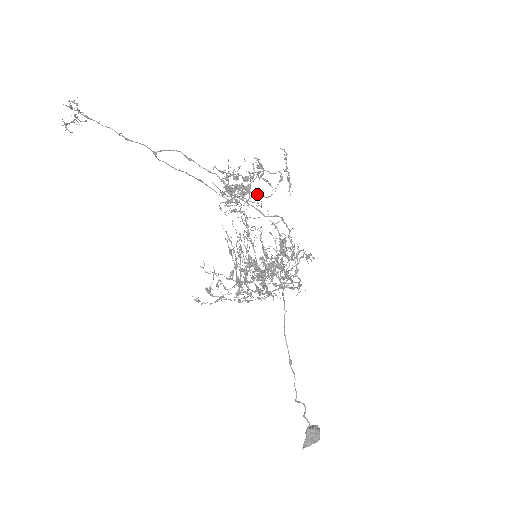
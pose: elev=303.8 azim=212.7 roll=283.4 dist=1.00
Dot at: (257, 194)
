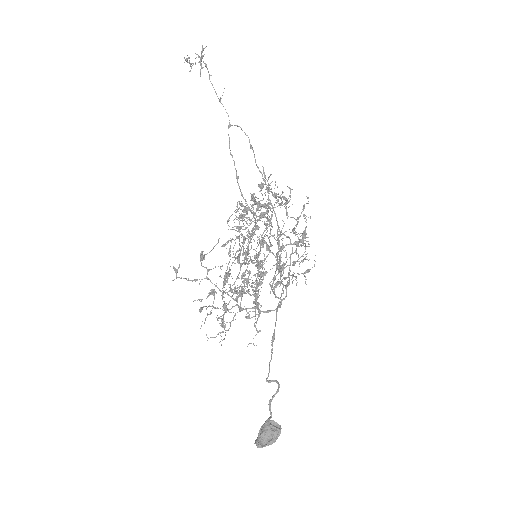
Dot at: occluded
